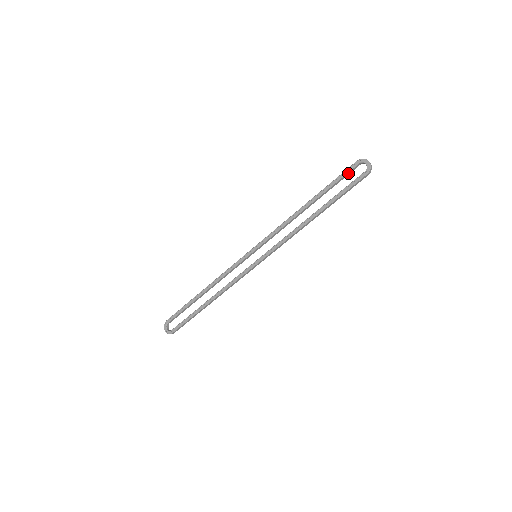
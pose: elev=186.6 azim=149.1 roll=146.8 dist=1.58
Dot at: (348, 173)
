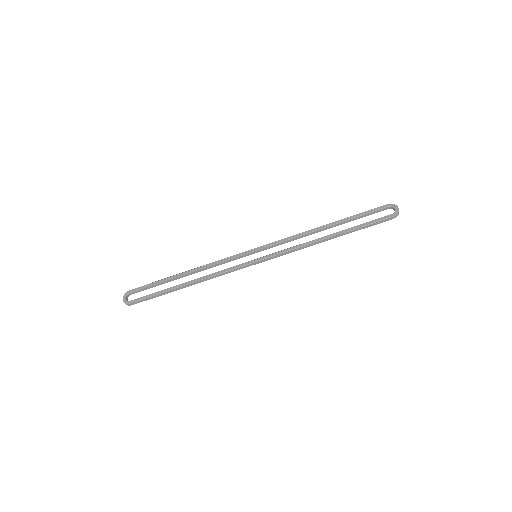
Dot at: (375, 212)
